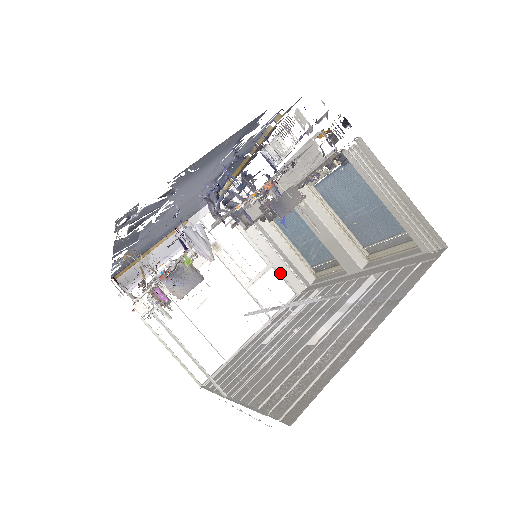
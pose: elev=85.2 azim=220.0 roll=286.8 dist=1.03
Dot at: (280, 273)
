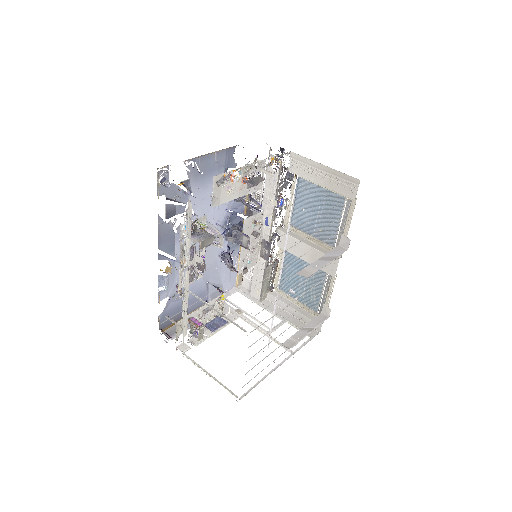
Dot at: (294, 325)
